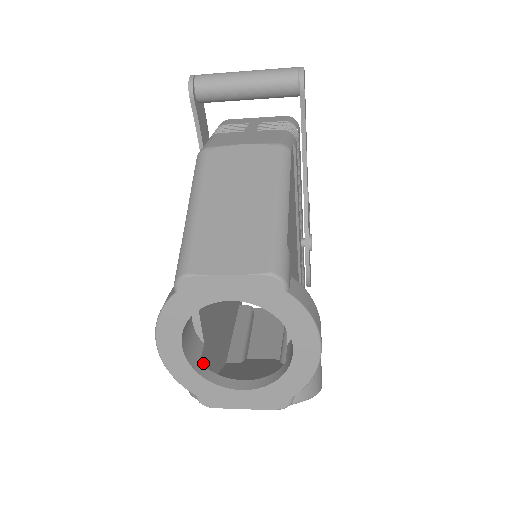
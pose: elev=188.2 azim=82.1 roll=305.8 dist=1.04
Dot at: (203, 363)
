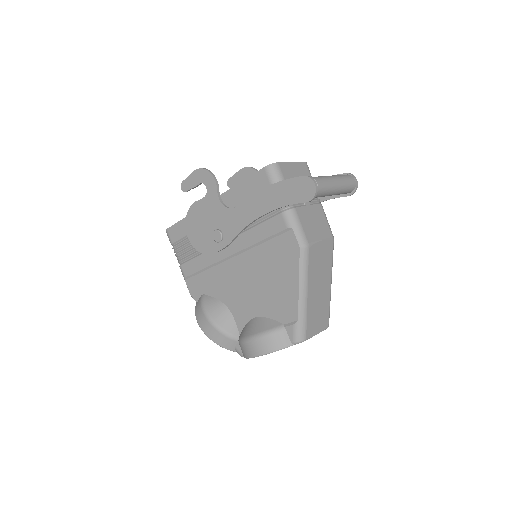
Dot at: occluded
